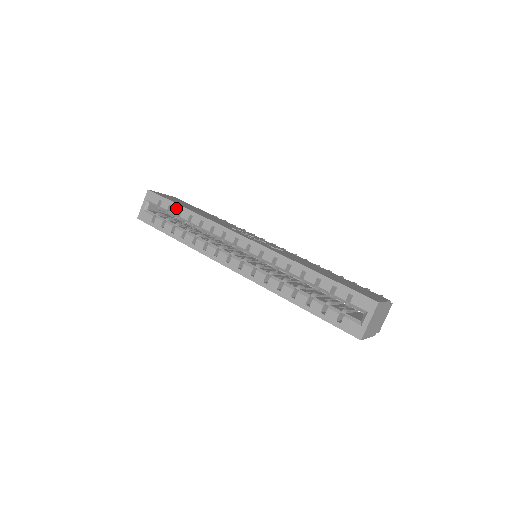
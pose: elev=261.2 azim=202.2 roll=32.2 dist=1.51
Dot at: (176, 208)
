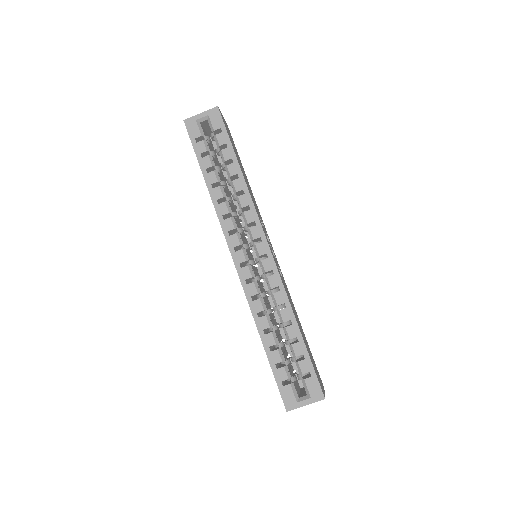
Dot at: (230, 154)
